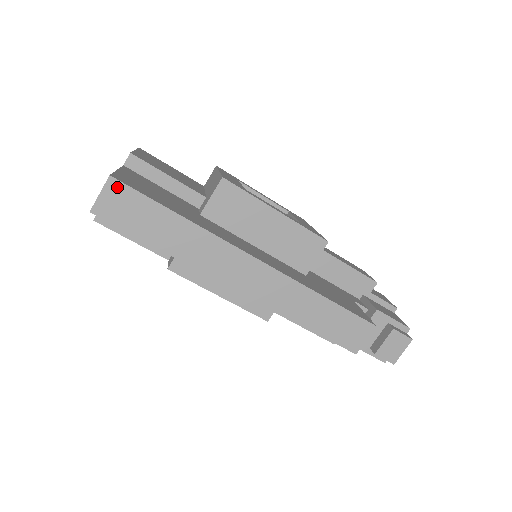
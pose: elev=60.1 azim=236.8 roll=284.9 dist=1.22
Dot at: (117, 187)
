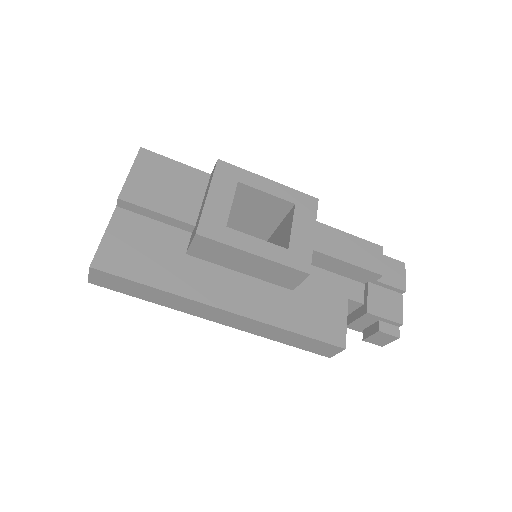
Dot at: (99, 273)
